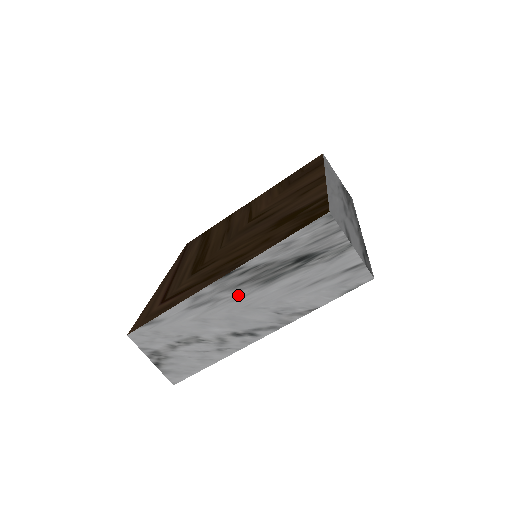
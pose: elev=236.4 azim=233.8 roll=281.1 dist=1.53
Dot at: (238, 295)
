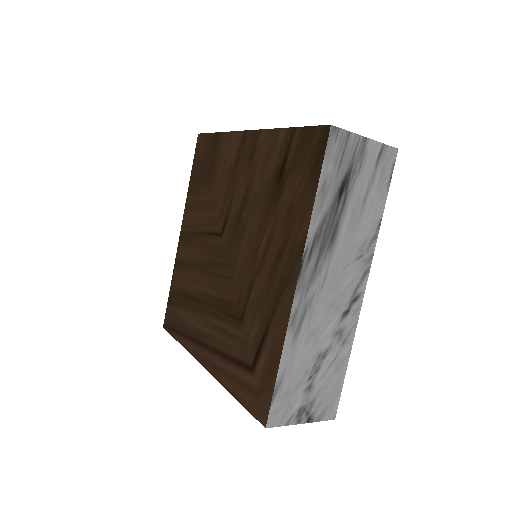
Dot at: (321, 278)
